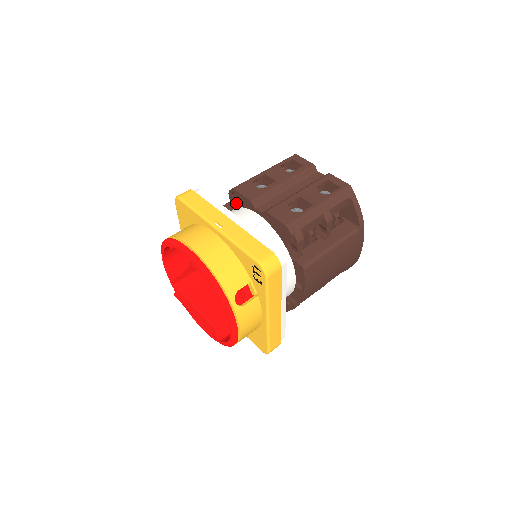
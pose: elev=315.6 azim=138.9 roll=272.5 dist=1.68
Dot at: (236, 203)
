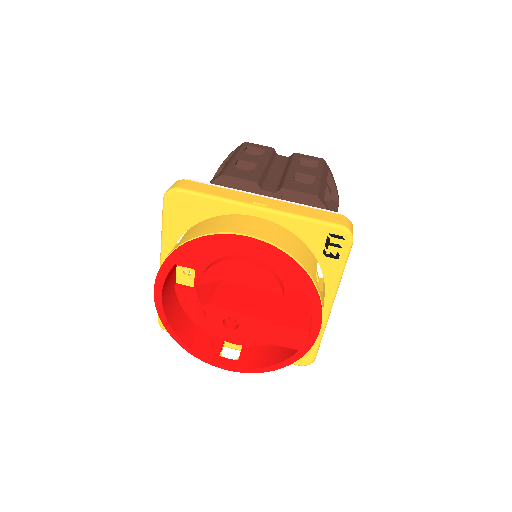
Dot at: occluded
